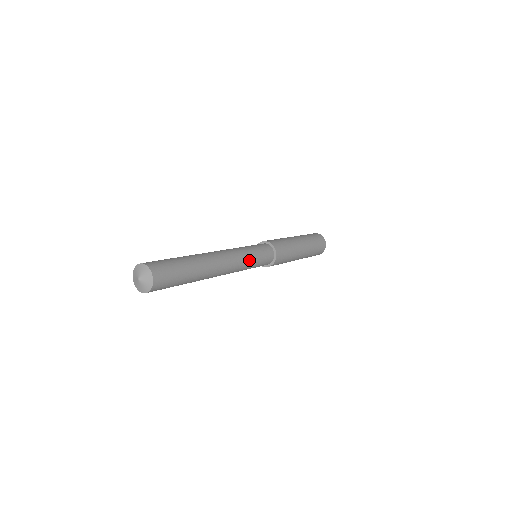
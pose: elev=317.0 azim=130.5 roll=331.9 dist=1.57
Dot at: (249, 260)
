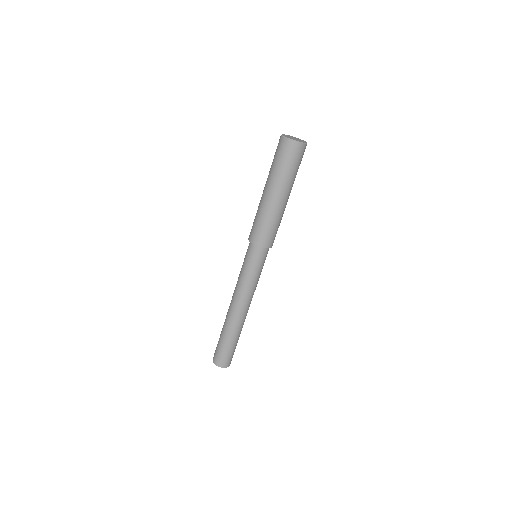
Dot at: (257, 282)
